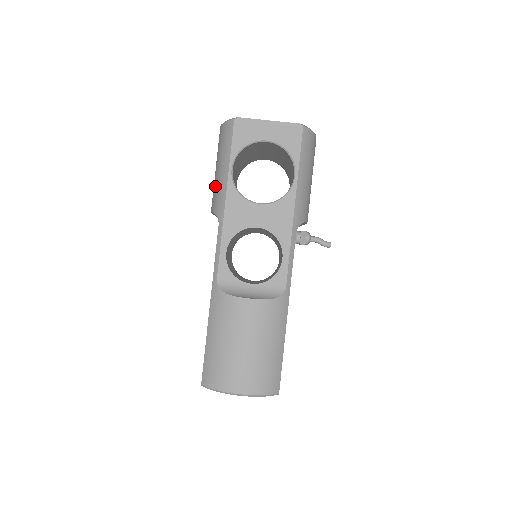
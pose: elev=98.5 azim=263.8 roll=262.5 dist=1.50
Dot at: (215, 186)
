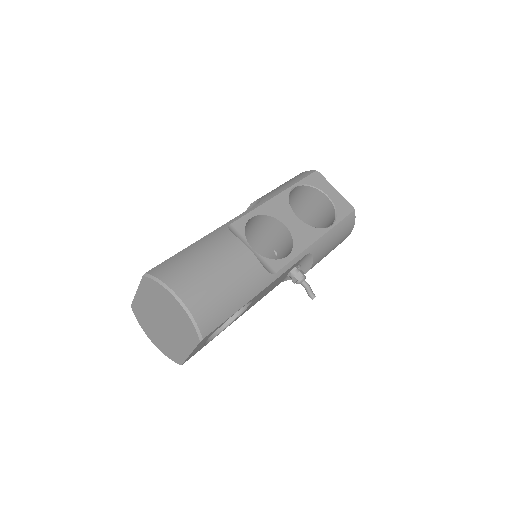
Dot at: occluded
